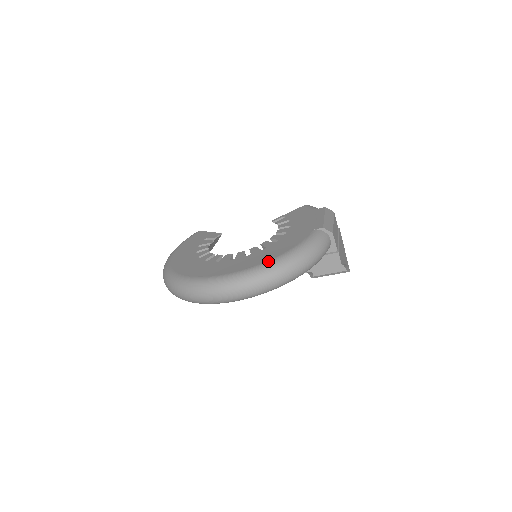
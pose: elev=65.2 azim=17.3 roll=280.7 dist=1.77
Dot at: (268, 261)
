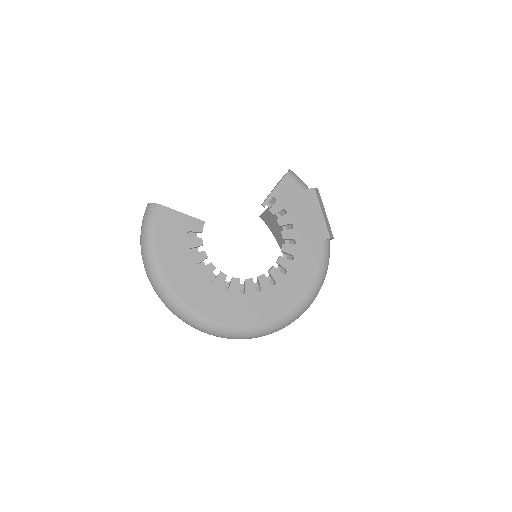
Dot at: (303, 299)
